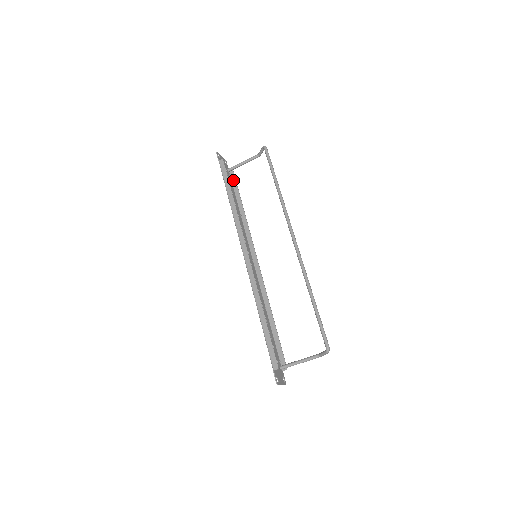
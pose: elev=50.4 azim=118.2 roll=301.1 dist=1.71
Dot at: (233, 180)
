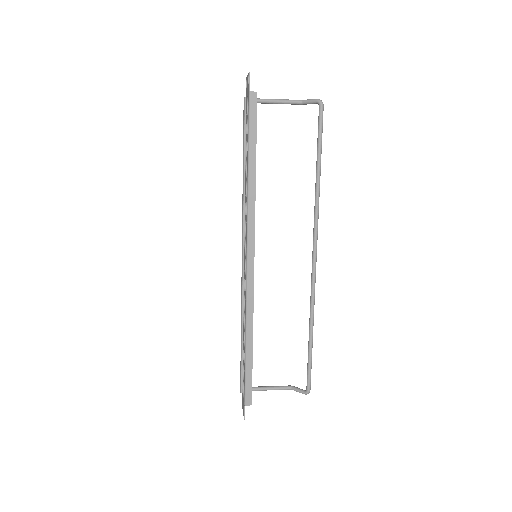
Dot at: occluded
